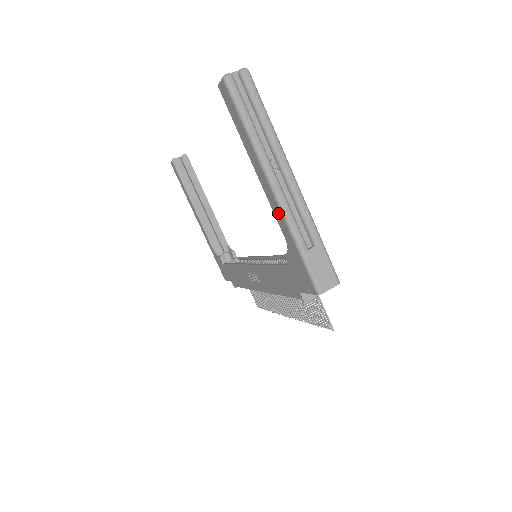
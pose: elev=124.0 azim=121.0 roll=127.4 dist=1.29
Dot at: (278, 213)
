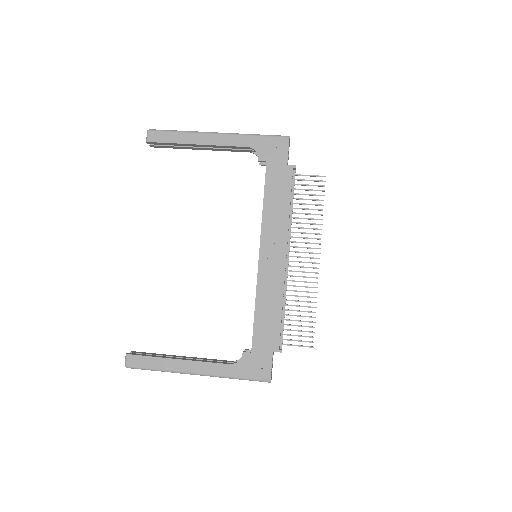
Dot at: (231, 139)
